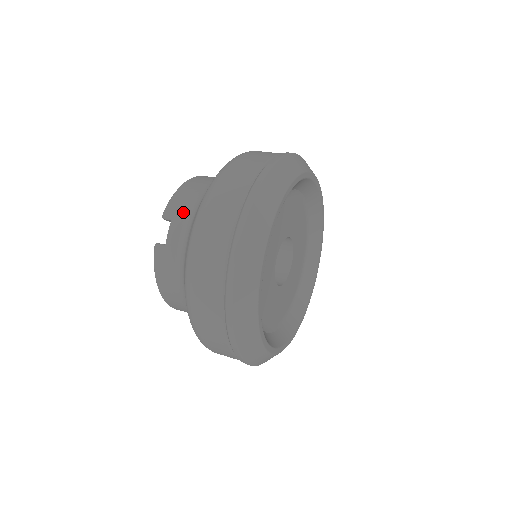
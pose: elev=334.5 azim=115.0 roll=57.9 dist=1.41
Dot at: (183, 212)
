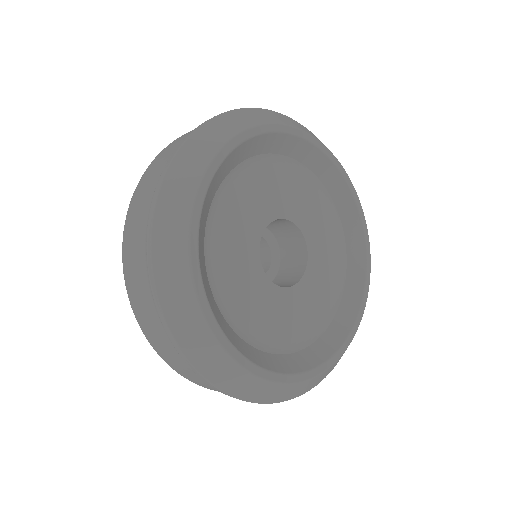
Dot at: occluded
